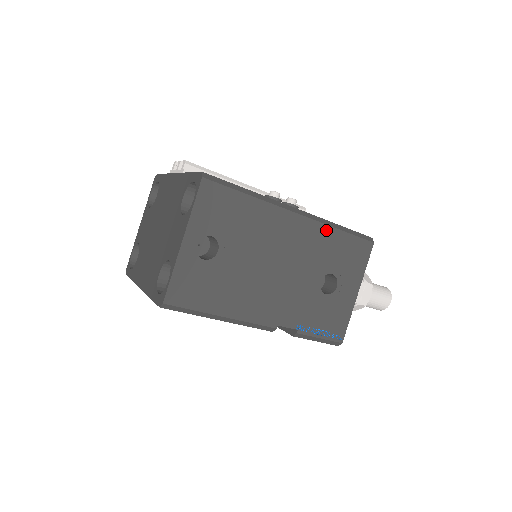
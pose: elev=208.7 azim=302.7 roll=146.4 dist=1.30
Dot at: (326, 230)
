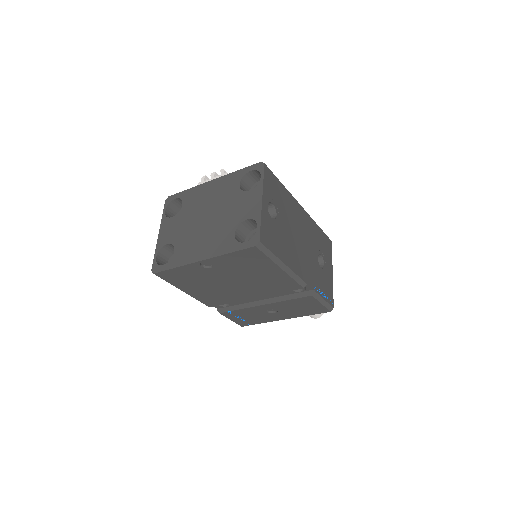
Dot at: (314, 223)
